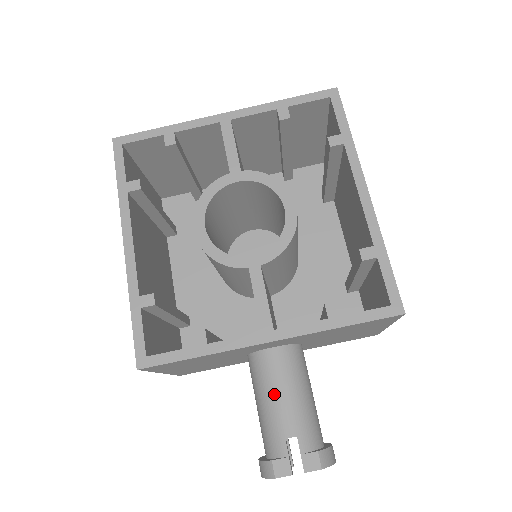
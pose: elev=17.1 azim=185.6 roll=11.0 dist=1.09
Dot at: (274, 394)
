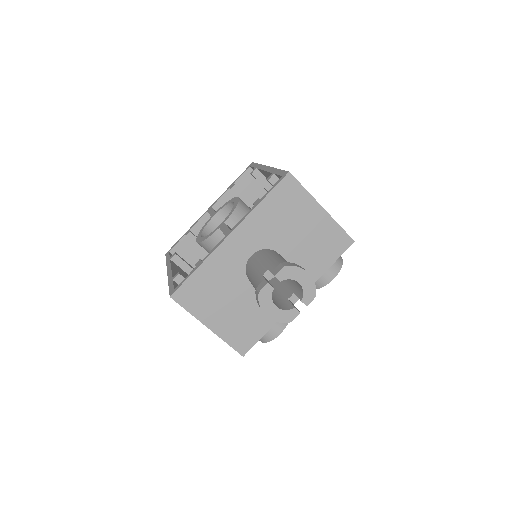
Dot at: (255, 268)
